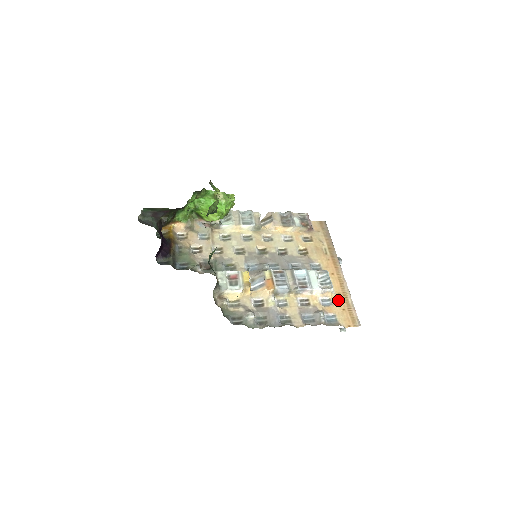
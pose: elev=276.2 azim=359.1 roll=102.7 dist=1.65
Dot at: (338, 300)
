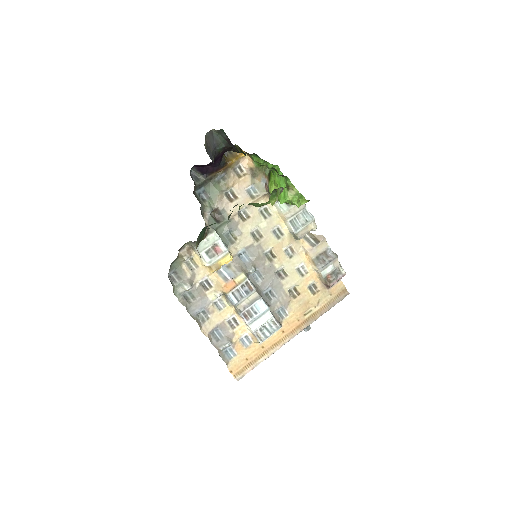
Dot at: (255, 350)
